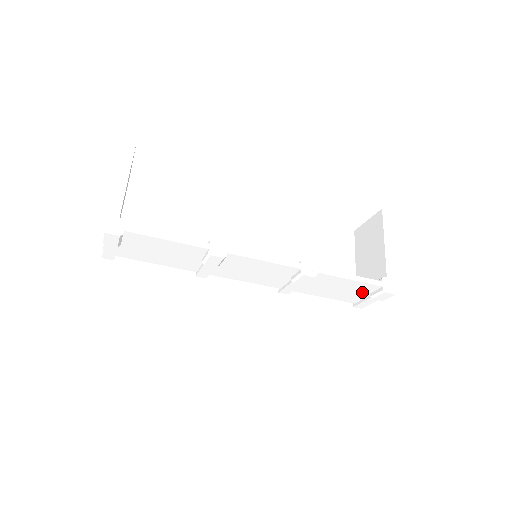
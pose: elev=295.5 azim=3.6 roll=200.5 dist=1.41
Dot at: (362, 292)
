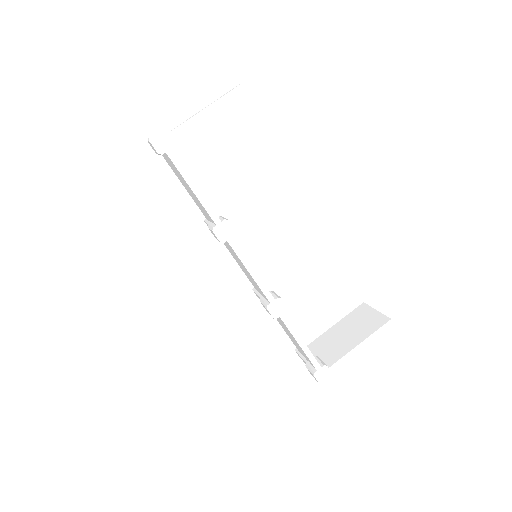
Dot at: occluded
